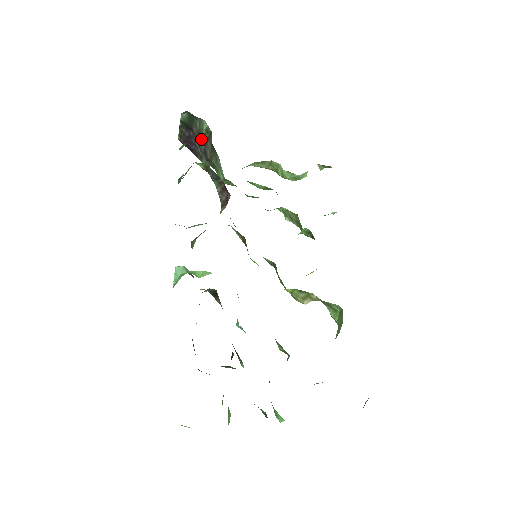
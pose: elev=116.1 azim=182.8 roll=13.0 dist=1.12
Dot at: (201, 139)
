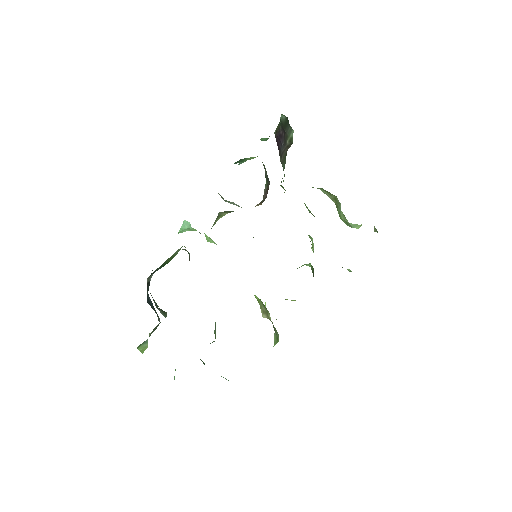
Dot at: (286, 143)
